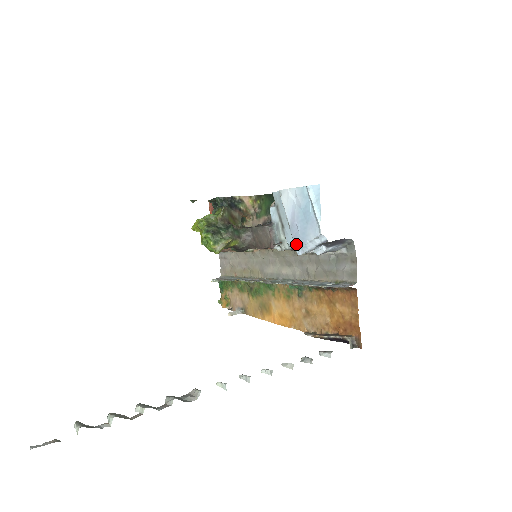
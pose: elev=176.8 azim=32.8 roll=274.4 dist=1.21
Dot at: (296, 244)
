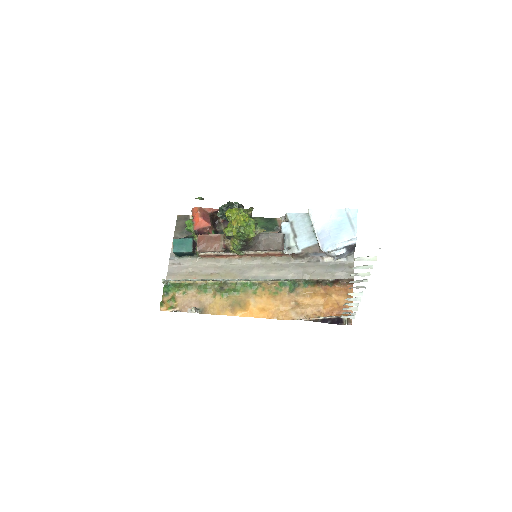
Dot at: (325, 244)
